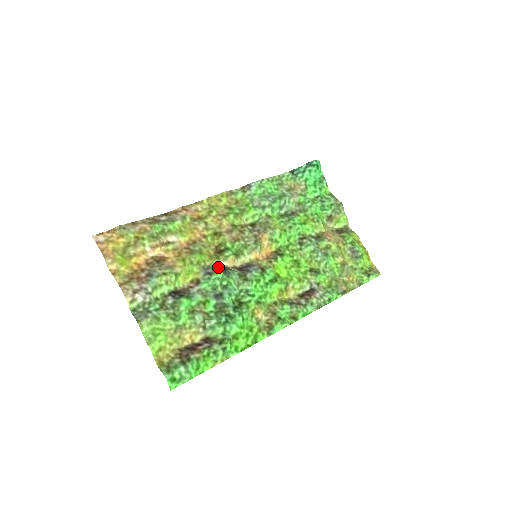
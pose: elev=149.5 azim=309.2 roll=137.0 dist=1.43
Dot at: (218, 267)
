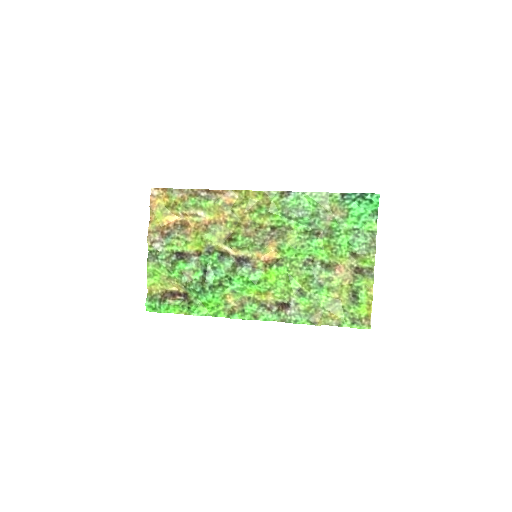
Dot at: (218, 251)
